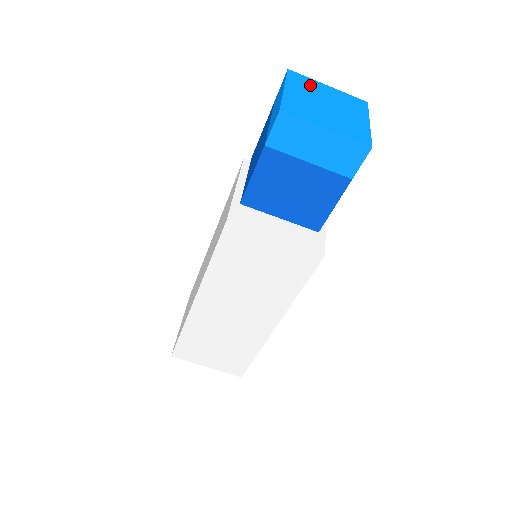
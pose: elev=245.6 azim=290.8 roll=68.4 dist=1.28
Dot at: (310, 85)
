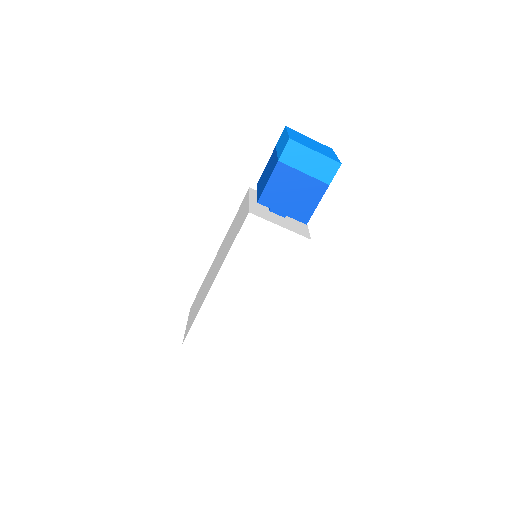
Dot at: (300, 135)
